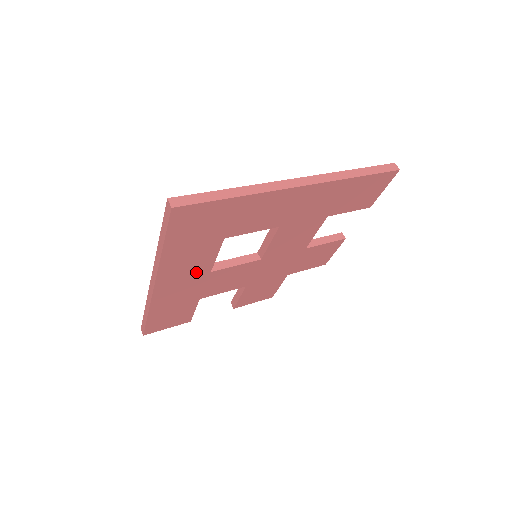
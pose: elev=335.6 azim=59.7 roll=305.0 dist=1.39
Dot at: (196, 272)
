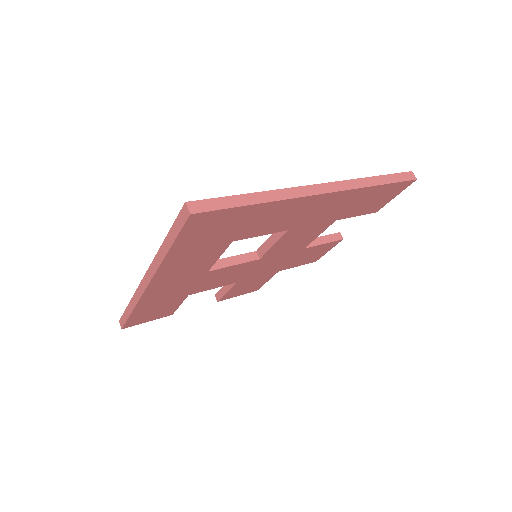
Dot at: (193, 272)
